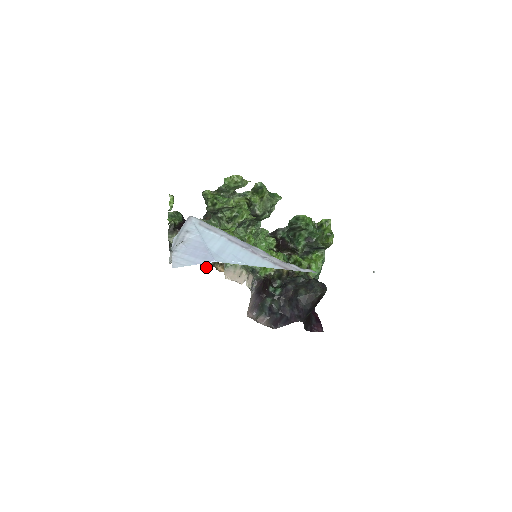
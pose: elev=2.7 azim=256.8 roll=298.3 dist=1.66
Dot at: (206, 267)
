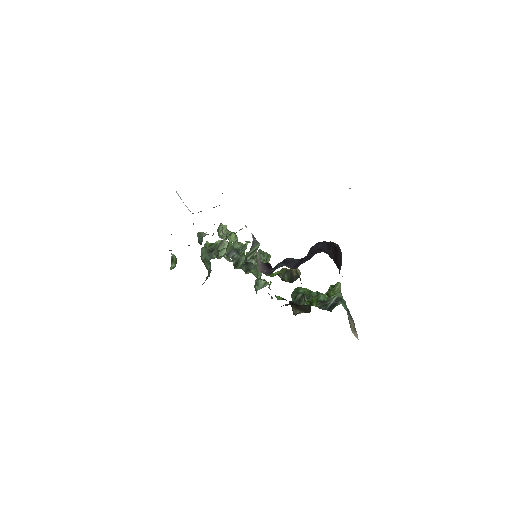
Dot at: occluded
